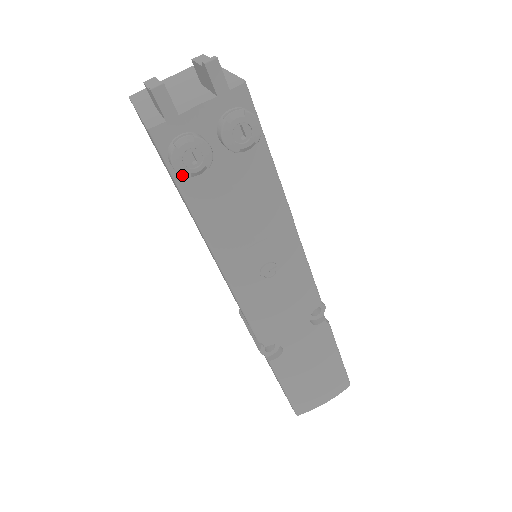
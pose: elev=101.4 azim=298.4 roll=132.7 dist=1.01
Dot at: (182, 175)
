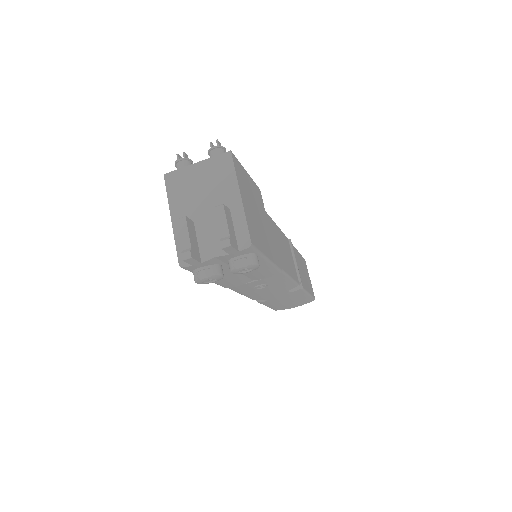
Dot at: occluded
